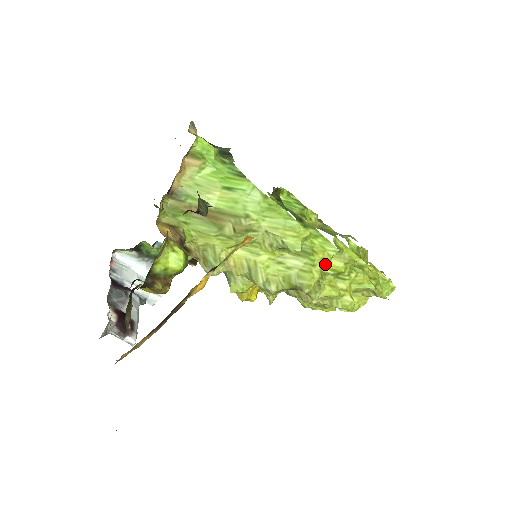
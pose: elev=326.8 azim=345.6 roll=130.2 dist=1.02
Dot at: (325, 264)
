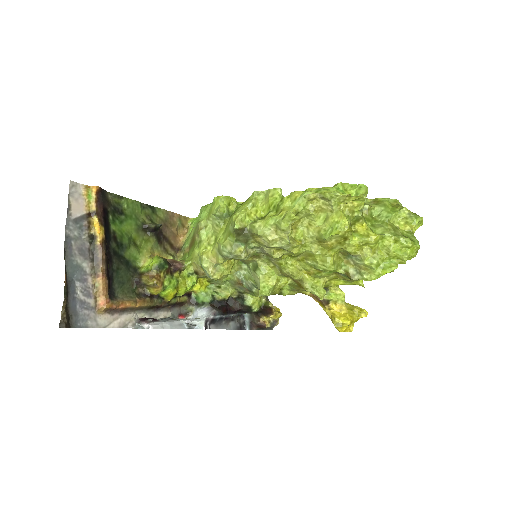
Dot at: (247, 205)
